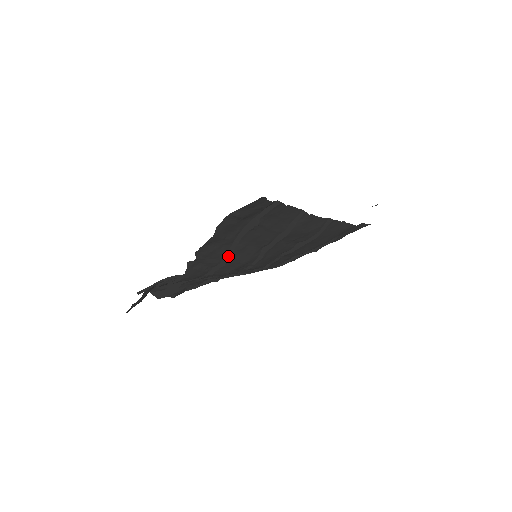
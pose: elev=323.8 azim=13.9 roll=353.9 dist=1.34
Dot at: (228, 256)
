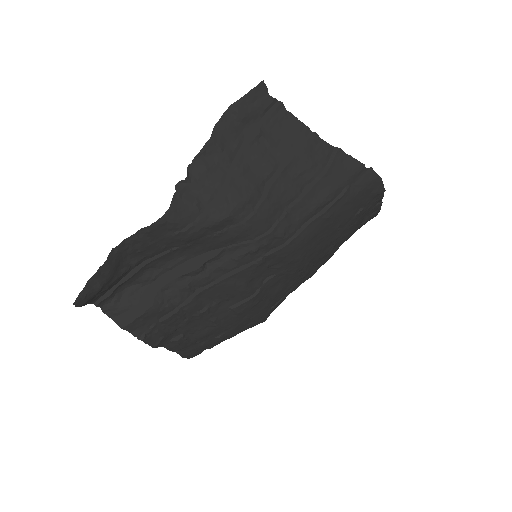
Dot at: (226, 183)
